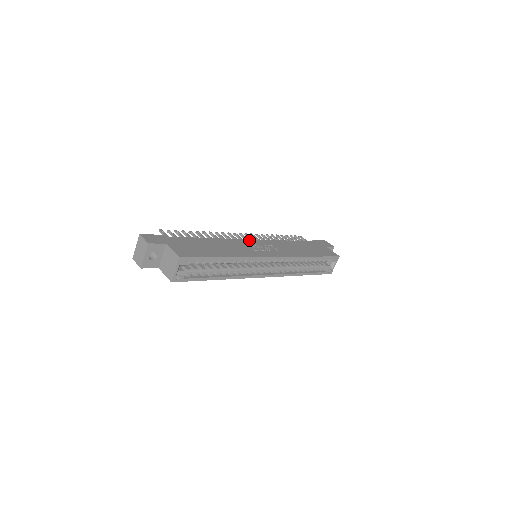
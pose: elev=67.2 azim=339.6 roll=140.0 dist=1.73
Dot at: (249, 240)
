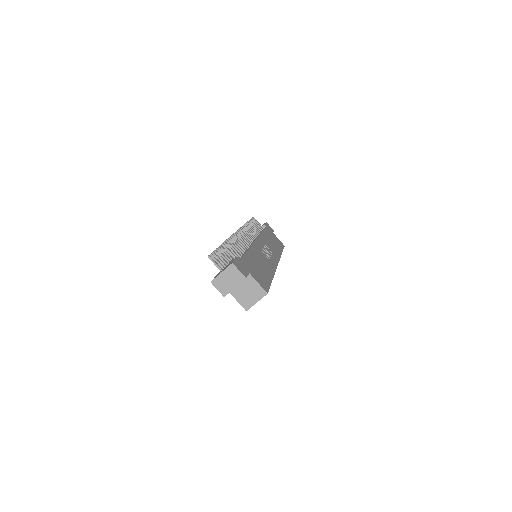
Dot at: (257, 242)
